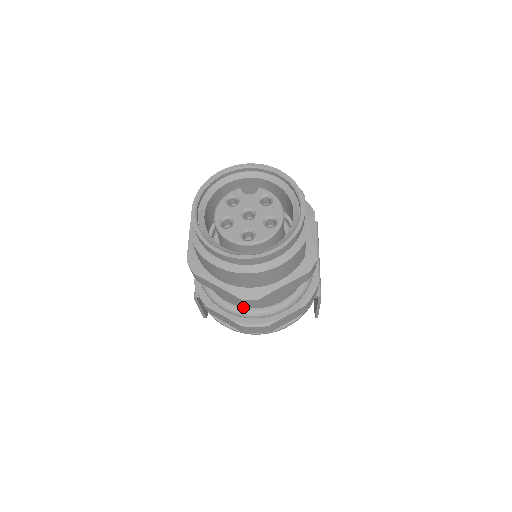
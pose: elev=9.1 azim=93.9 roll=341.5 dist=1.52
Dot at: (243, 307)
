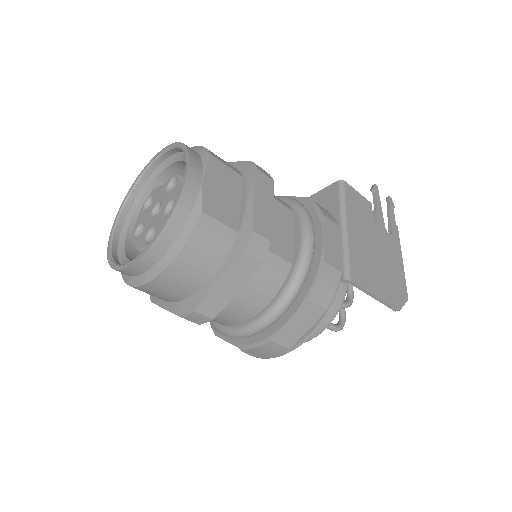
Dot at: (234, 325)
